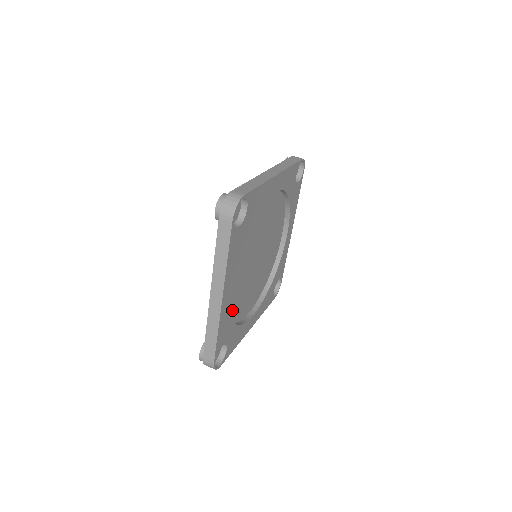
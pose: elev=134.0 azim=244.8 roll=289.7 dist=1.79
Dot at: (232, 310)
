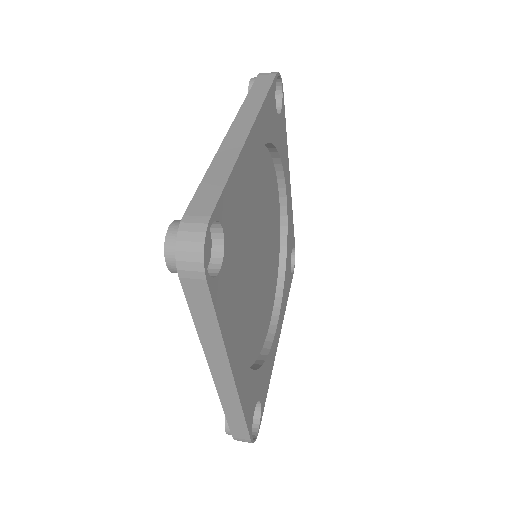
Dot at: (249, 352)
